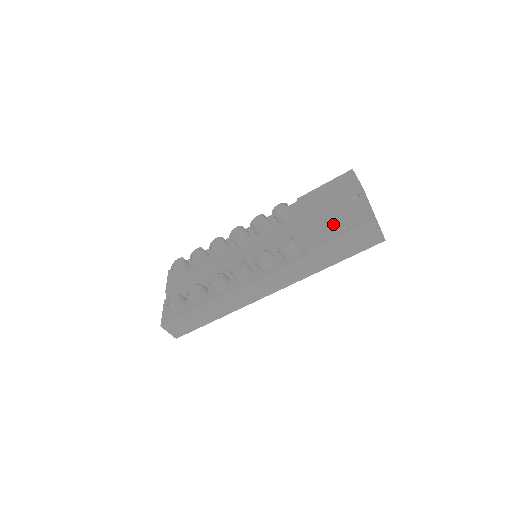
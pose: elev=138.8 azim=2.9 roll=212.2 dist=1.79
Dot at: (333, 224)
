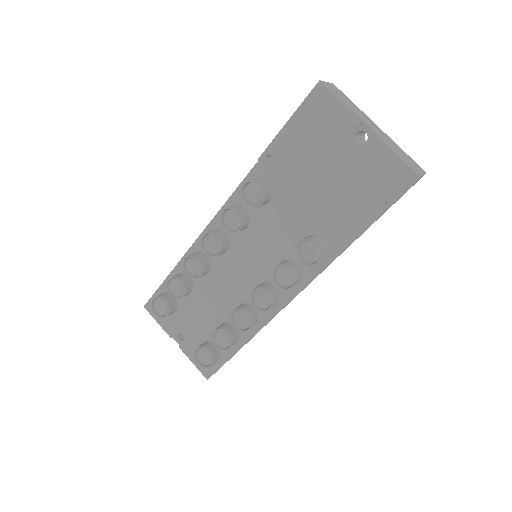
Dot at: (356, 197)
